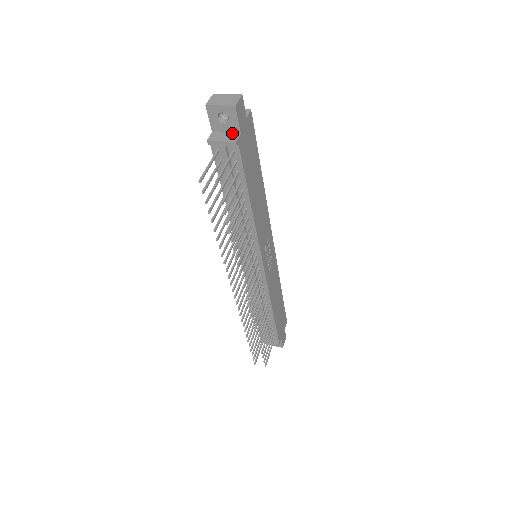
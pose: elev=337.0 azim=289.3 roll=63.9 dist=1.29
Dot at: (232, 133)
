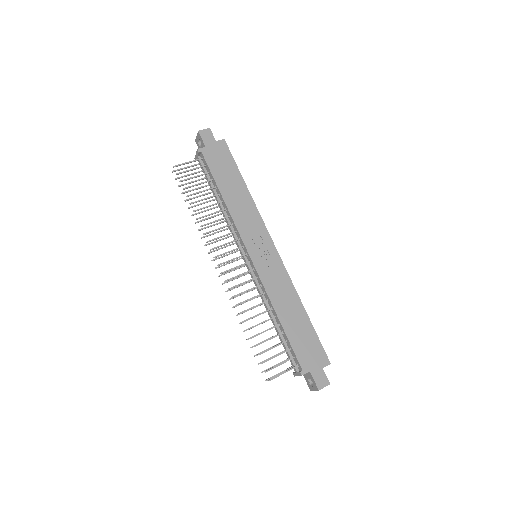
Dot at: occluded
